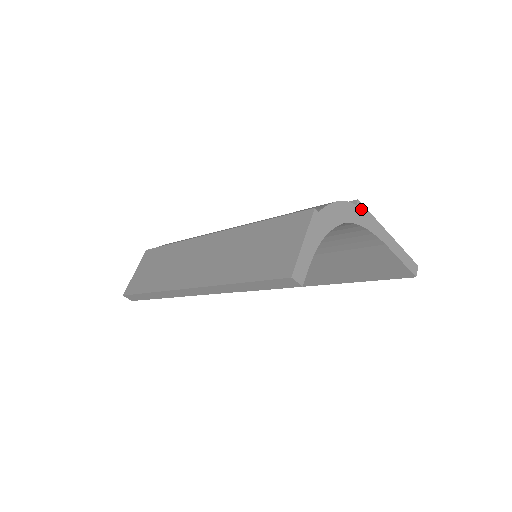
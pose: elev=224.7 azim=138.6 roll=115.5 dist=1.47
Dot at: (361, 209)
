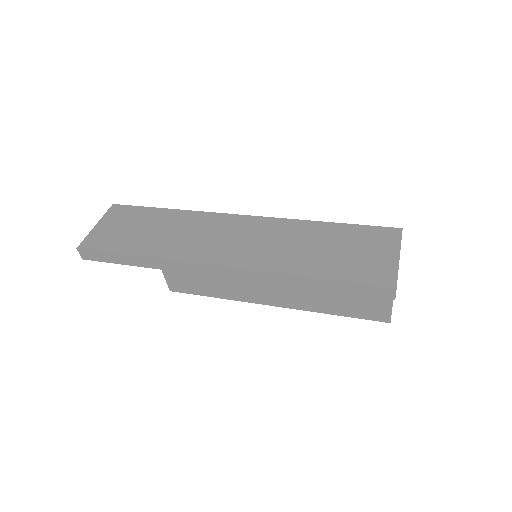
Dot at: occluded
